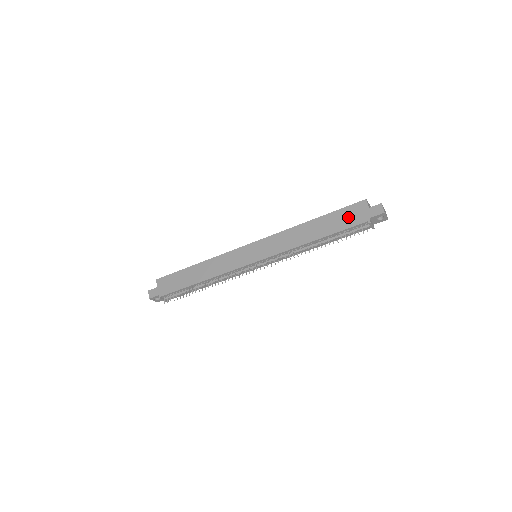
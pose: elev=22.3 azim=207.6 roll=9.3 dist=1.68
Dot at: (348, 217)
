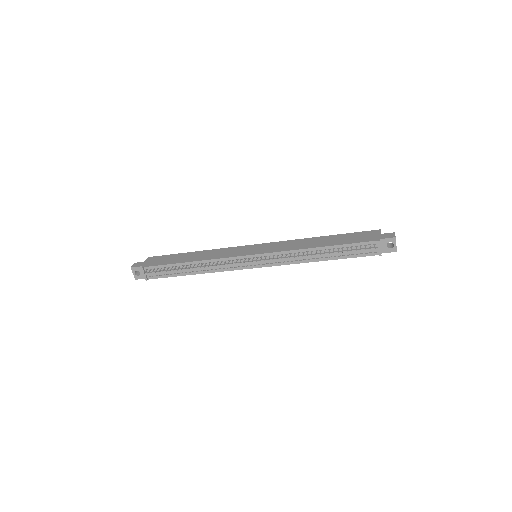
Dot at: (359, 237)
